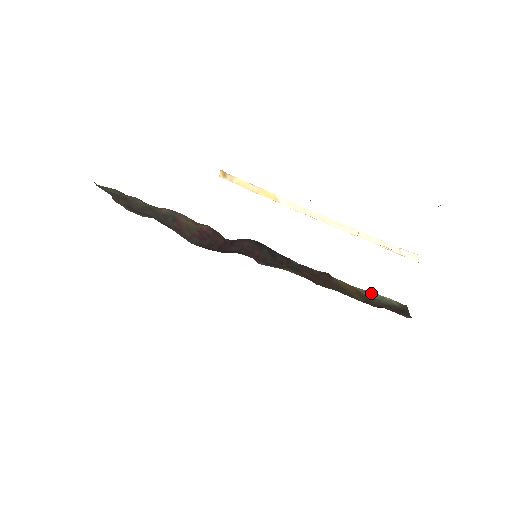
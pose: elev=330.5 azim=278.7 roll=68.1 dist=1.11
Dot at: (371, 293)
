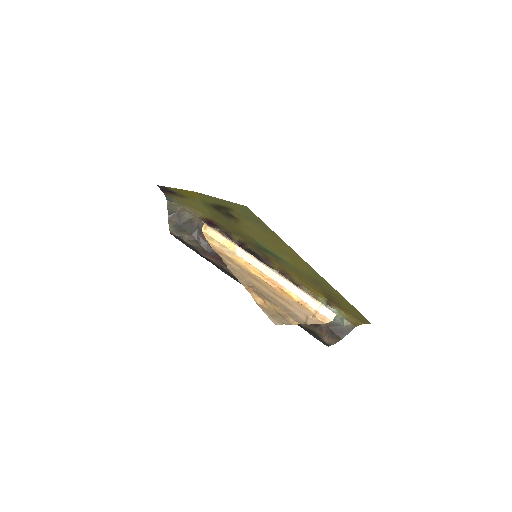
Dot at: occluded
